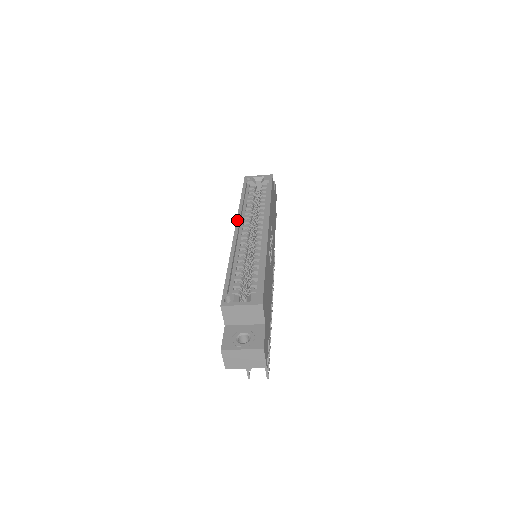
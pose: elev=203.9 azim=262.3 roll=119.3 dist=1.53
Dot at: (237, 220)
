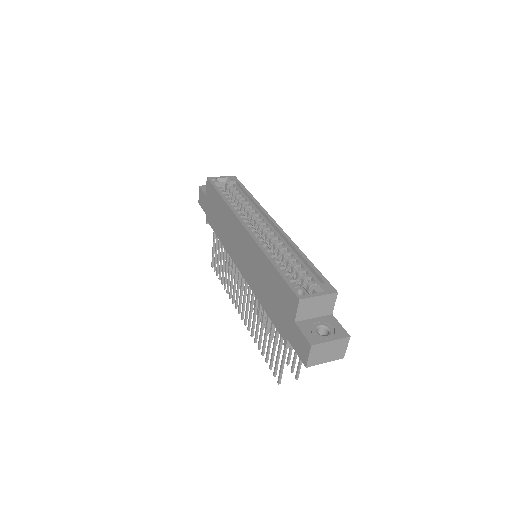
Dot at: (239, 218)
